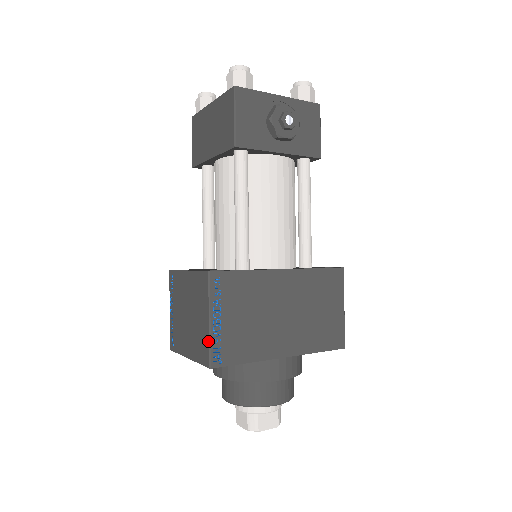
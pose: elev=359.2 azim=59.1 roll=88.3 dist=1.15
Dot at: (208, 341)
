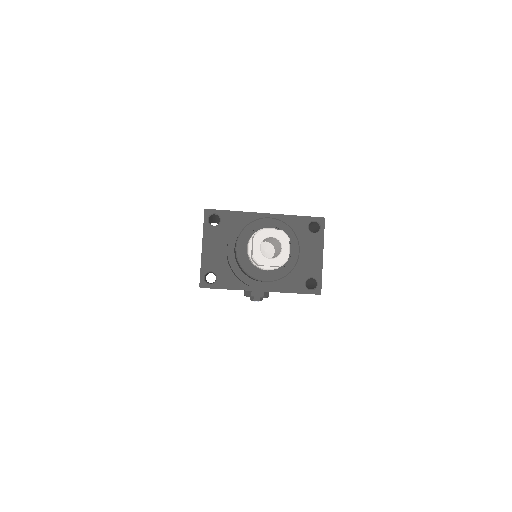
Dot at: occluded
